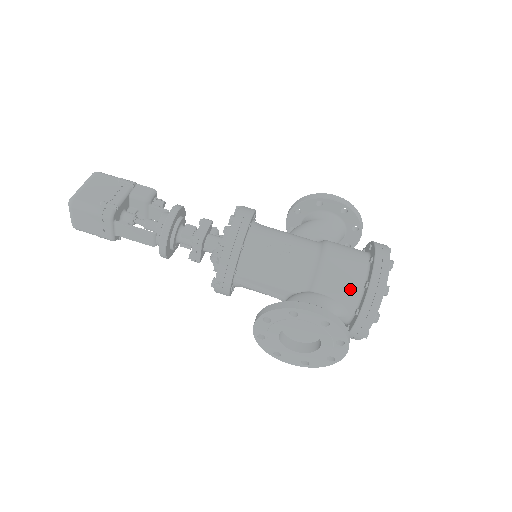
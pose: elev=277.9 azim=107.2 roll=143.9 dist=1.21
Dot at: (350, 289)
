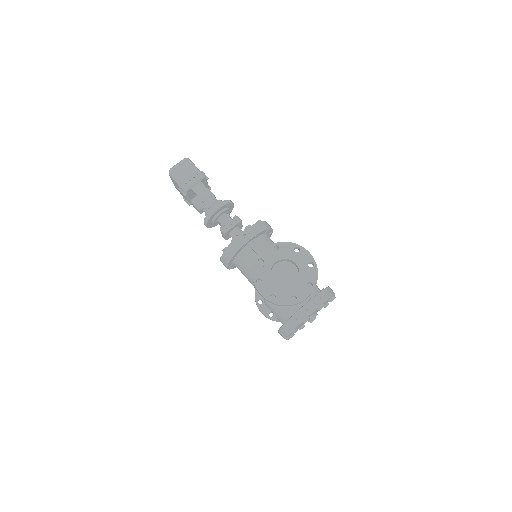
Dot at: occluded
